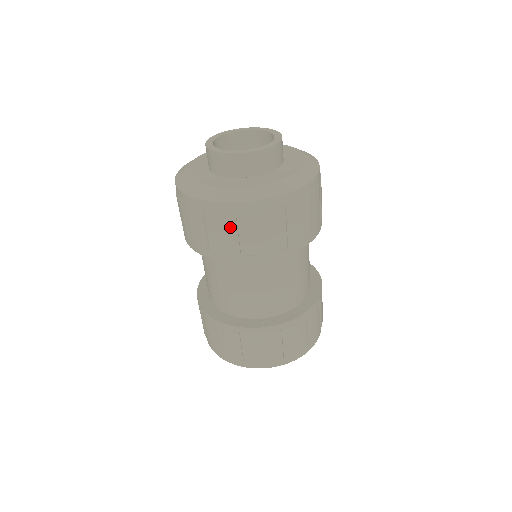
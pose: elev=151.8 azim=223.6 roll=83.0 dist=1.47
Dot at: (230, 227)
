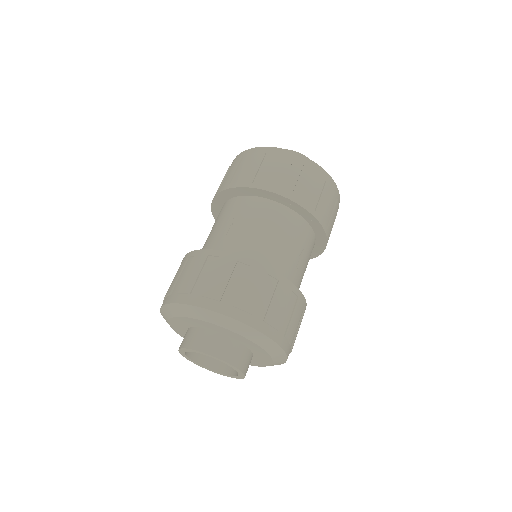
Dot at: (284, 166)
